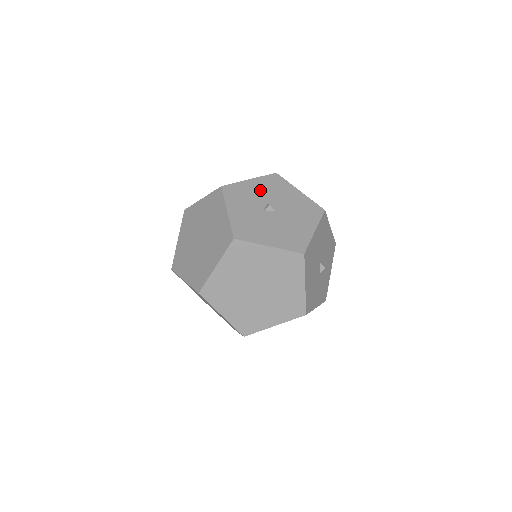
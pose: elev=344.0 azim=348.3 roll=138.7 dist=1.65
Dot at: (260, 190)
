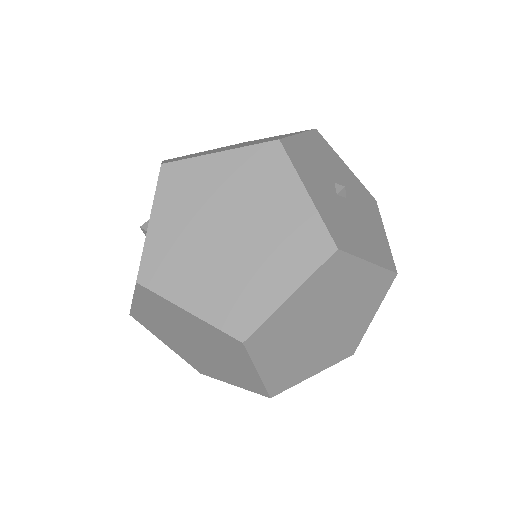
Dot at: (318, 156)
